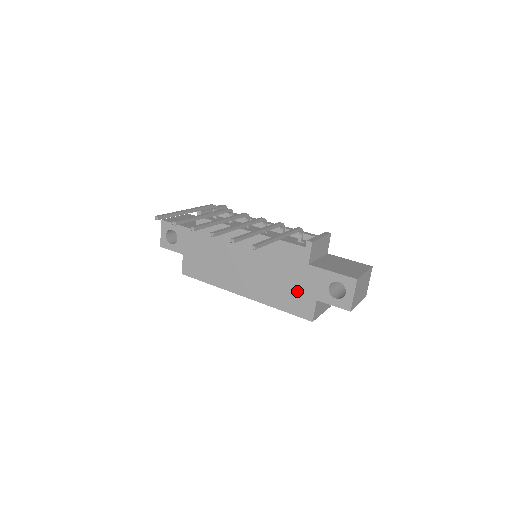
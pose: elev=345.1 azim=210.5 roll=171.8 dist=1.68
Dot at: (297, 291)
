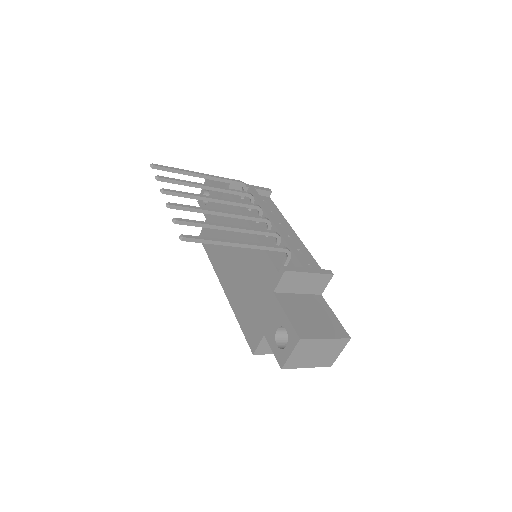
Dot at: (255, 313)
